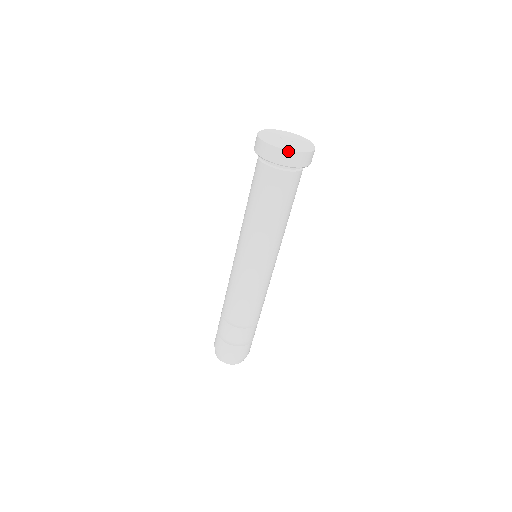
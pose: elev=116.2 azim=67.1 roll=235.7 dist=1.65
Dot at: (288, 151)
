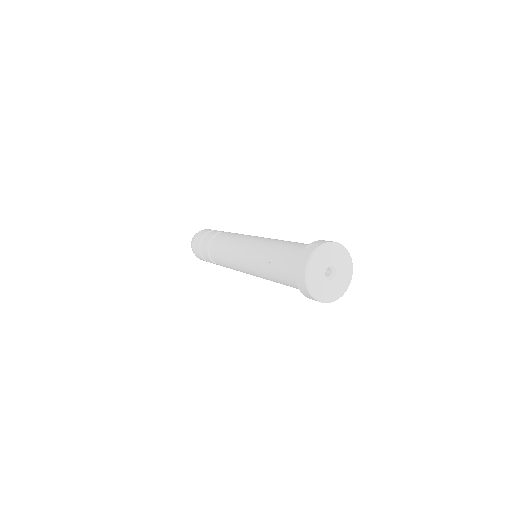
Dot at: (314, 298)
